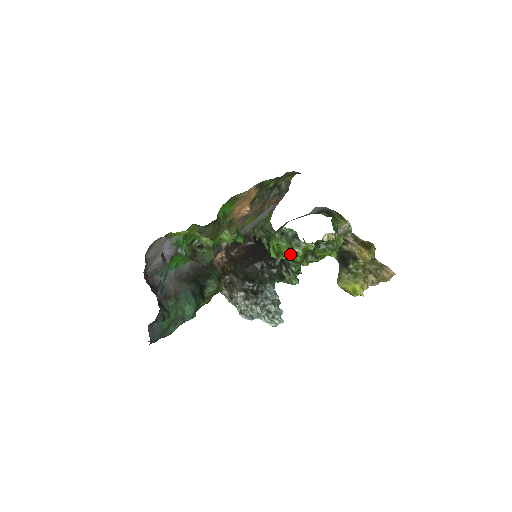
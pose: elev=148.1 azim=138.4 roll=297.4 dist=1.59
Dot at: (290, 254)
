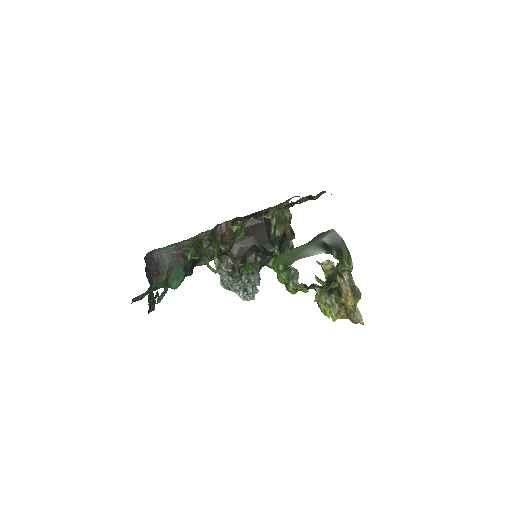
Dot at: occluded
